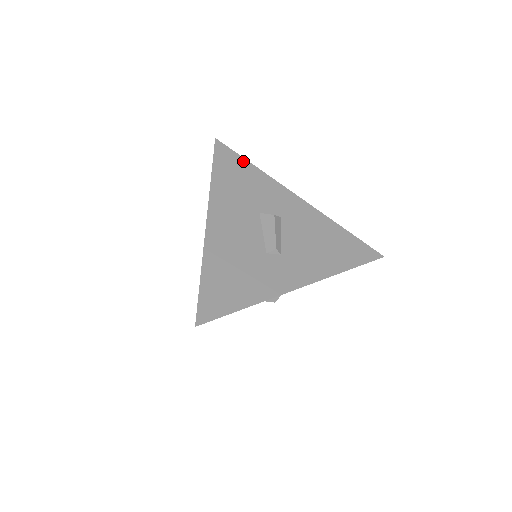
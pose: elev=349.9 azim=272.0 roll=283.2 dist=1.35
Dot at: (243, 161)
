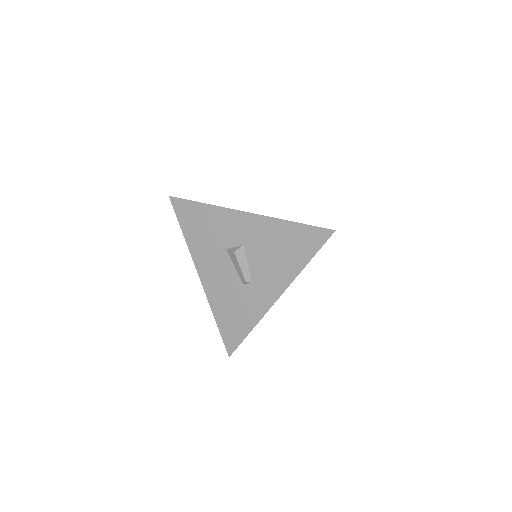
Dot at: occluded
